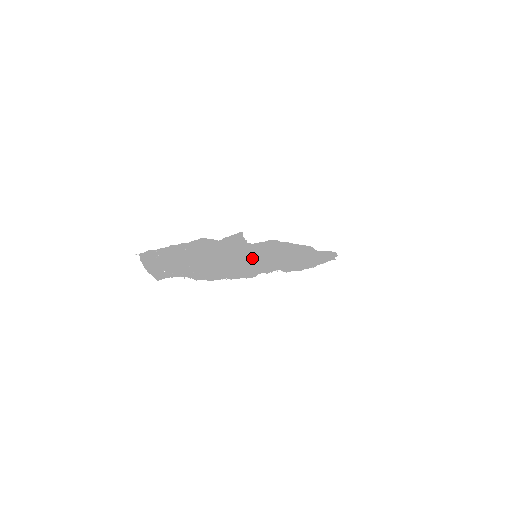
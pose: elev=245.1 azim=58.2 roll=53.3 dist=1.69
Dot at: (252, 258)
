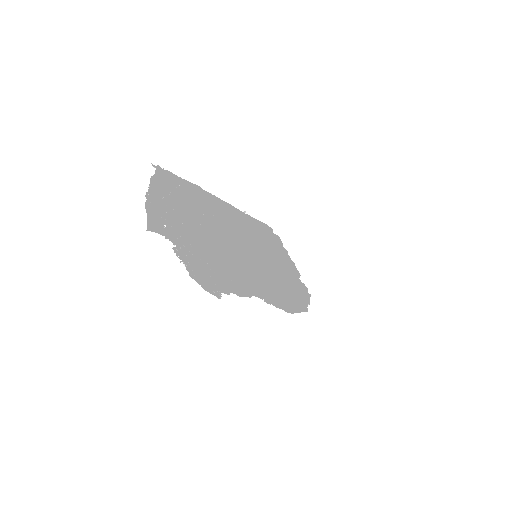
Dot at: (253, 261)
